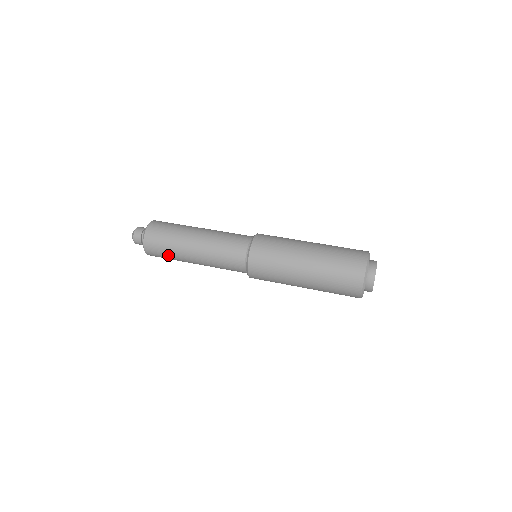
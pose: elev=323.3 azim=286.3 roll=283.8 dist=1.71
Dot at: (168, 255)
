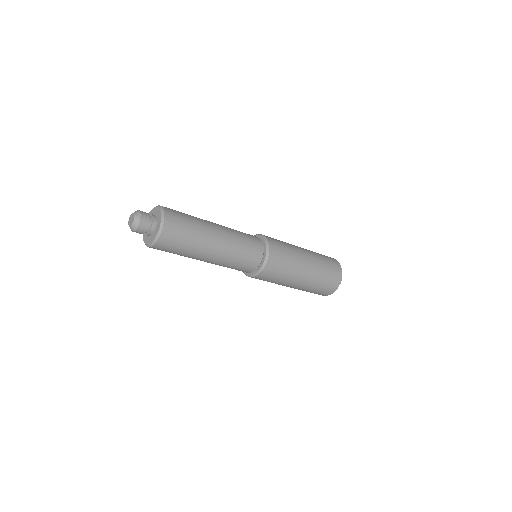
Dot at: (187, 242)
